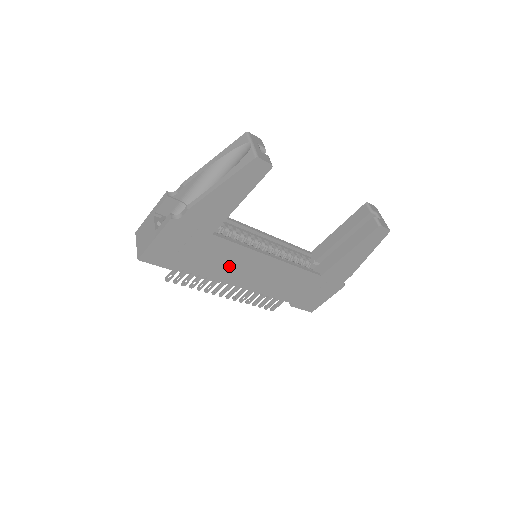
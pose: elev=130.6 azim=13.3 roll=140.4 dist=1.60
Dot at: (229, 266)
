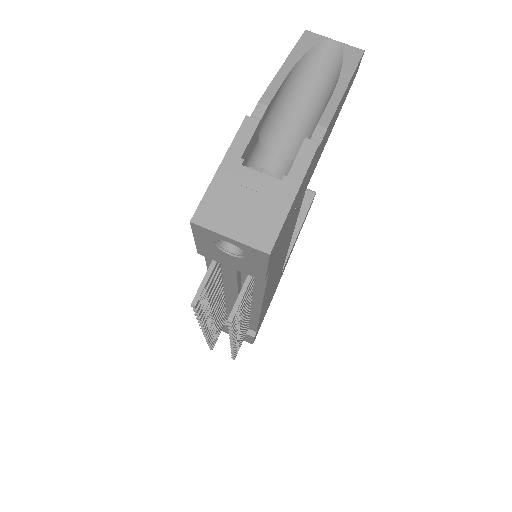
Dot at: (278, 263)
